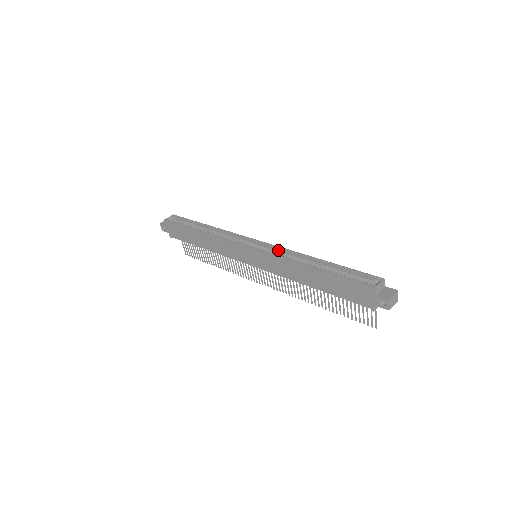
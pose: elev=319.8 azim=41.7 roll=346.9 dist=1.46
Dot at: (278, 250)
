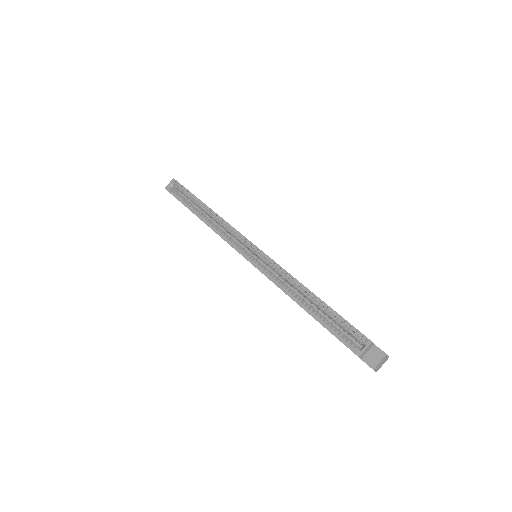
Dot at: (273, 264)
